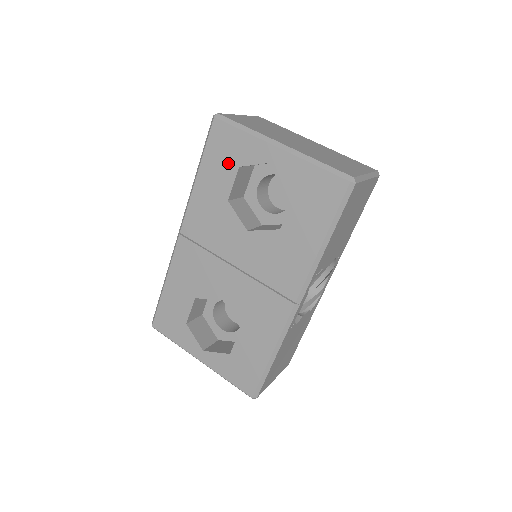
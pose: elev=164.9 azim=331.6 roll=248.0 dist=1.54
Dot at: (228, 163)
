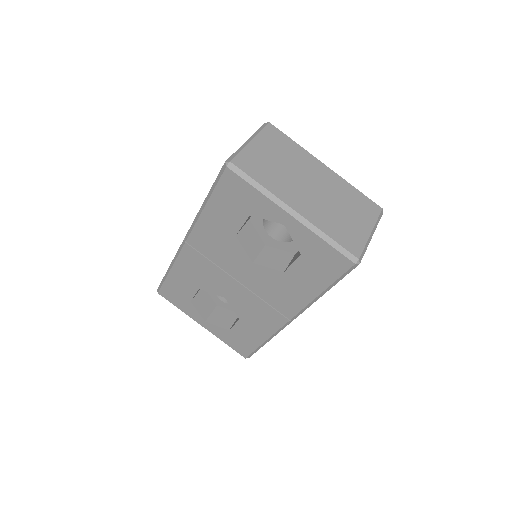
Dot at: (238, 209)
